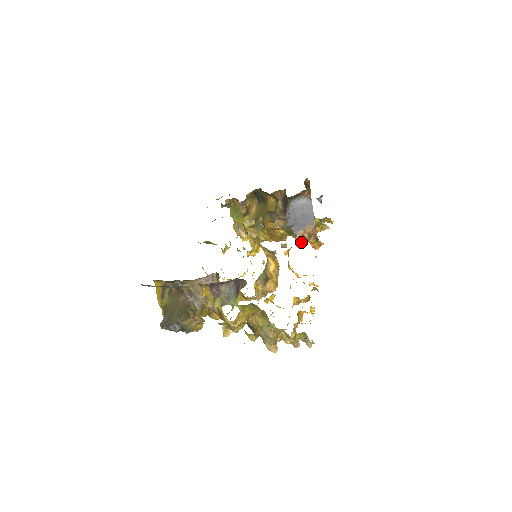
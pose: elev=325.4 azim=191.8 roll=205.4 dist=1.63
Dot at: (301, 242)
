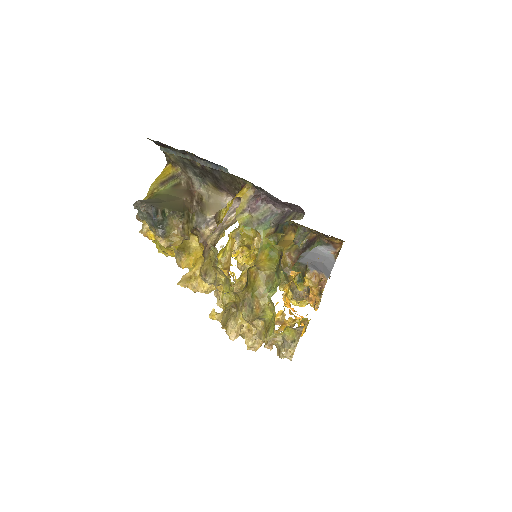
Dot at: (306, 282)
